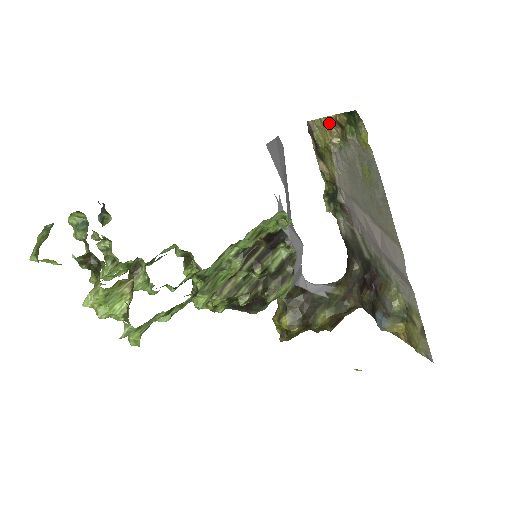
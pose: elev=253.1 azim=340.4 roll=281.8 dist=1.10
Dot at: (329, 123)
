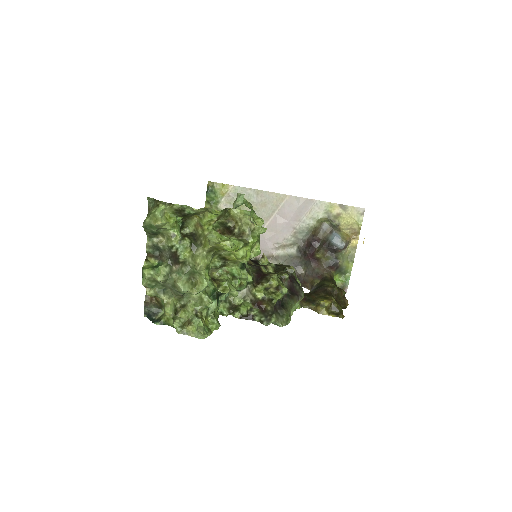
Dot at: occluded
